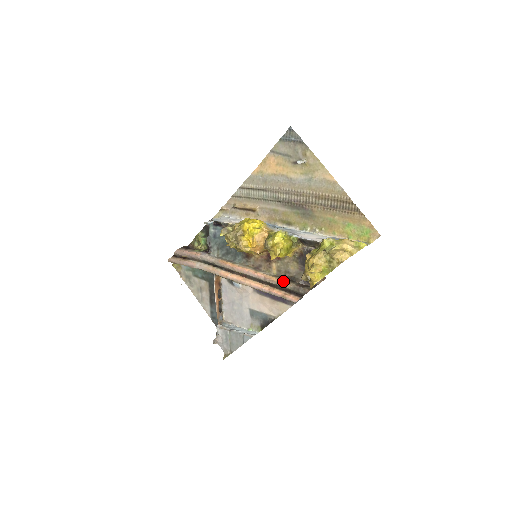
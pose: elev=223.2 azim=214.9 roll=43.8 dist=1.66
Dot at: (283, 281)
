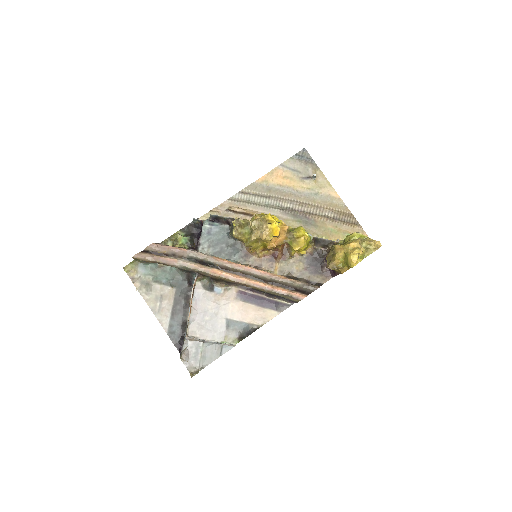
Dot at: (291, 278)
